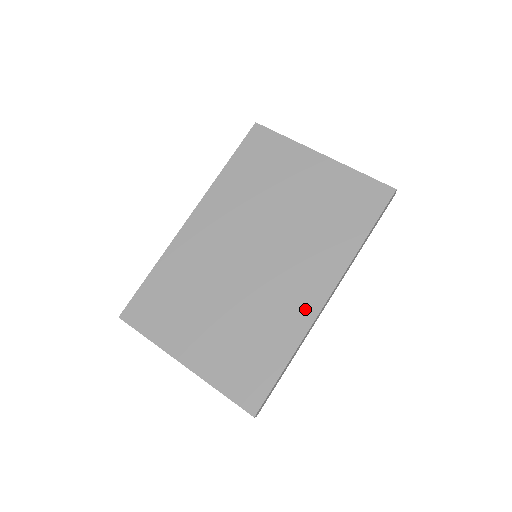
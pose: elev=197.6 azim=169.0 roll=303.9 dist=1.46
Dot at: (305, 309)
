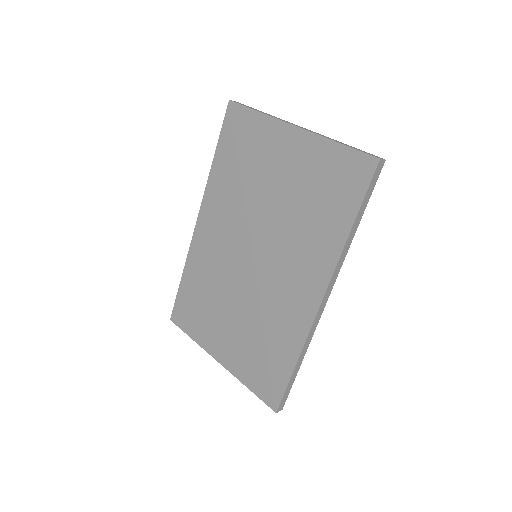
Dot at: (302, 313)
